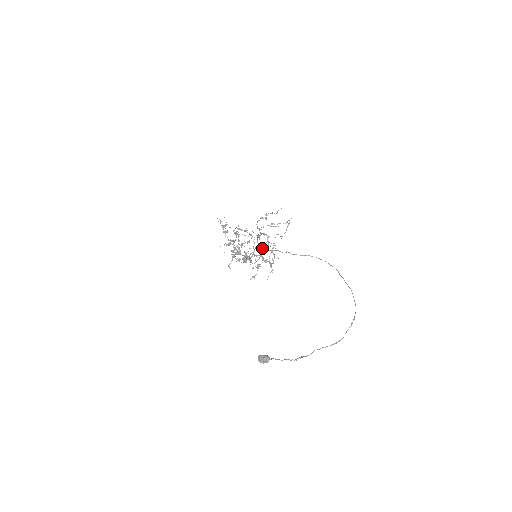
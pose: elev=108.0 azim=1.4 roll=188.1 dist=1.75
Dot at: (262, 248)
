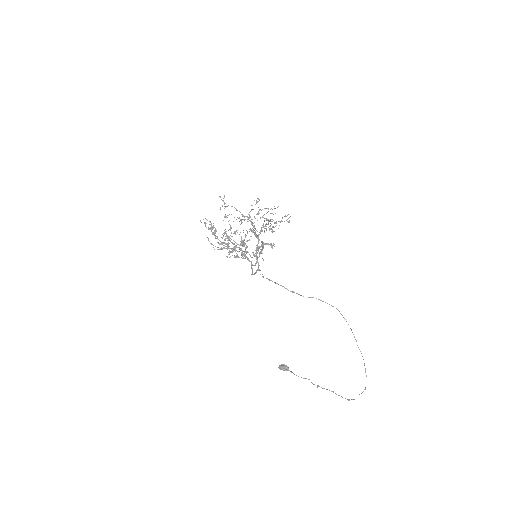
Dot at: occluded
